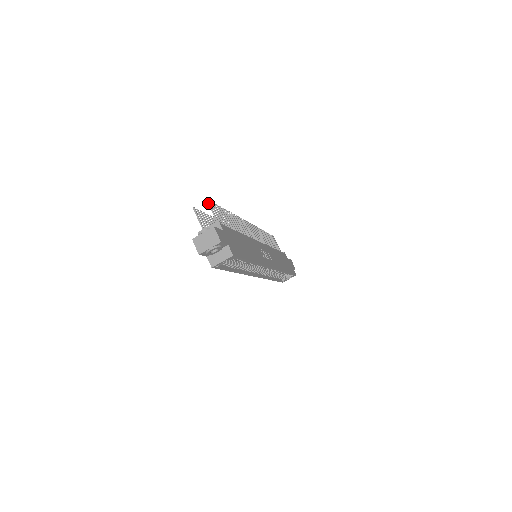
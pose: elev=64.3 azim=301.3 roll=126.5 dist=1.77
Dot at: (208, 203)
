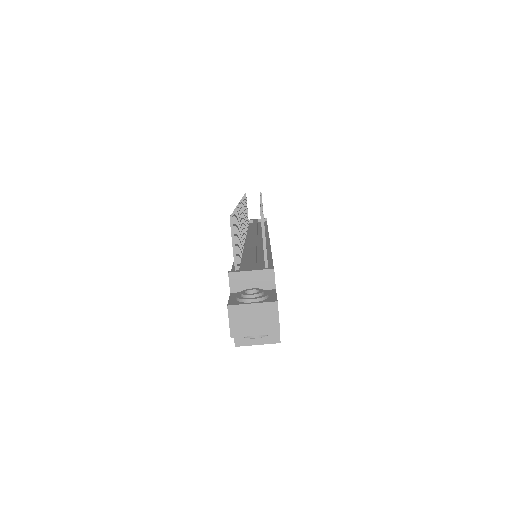
Dot at: (262, 222)
